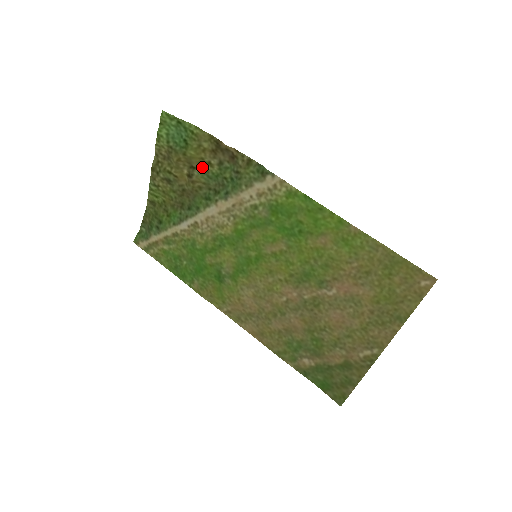
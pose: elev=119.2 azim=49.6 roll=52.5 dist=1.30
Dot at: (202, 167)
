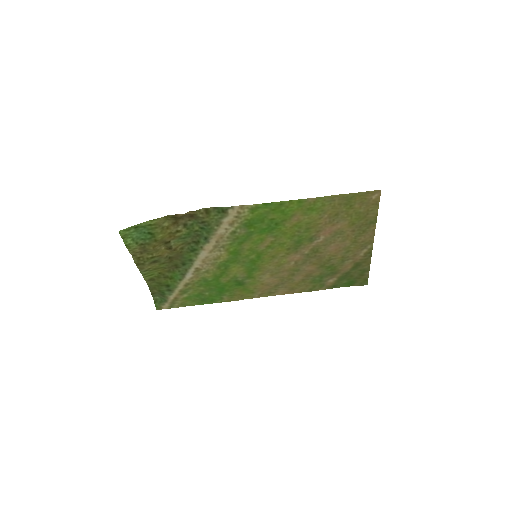
Dot at: (174, 237)
